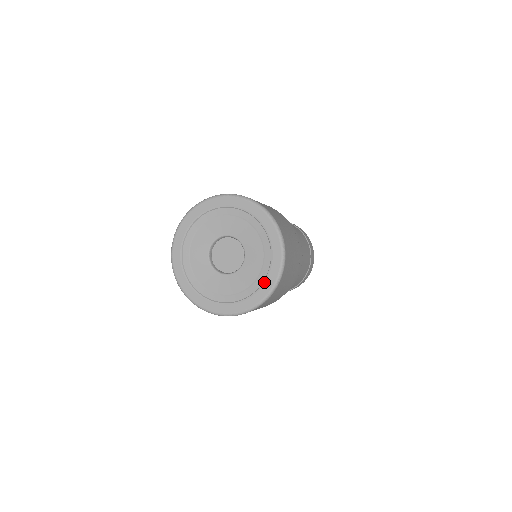
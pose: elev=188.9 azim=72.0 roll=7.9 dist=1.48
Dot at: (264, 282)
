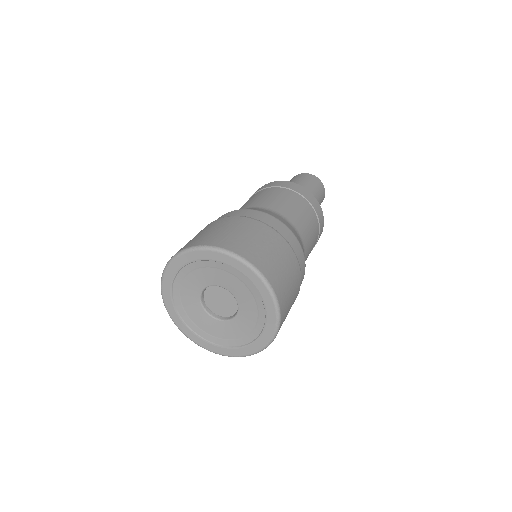
Dot at: (257, 339)
